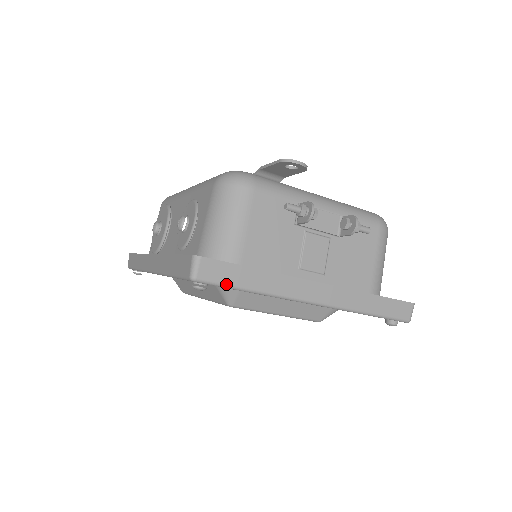
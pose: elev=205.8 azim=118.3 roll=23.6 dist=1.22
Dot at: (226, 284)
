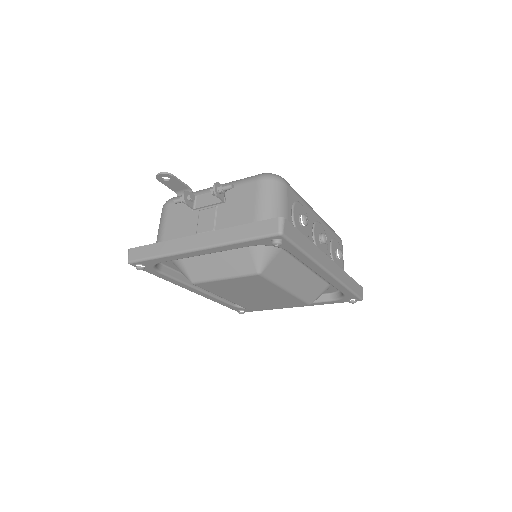
Dot at: (142, 258)
